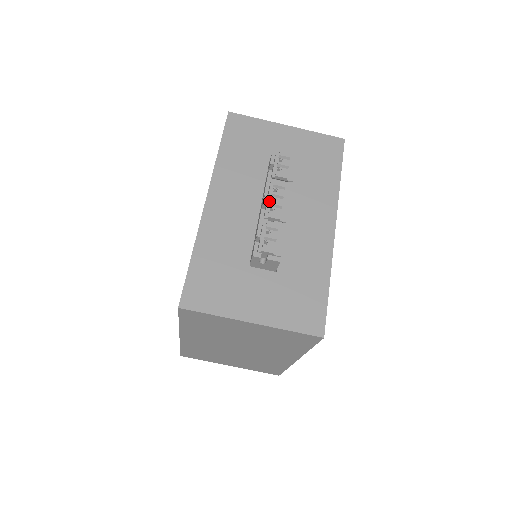
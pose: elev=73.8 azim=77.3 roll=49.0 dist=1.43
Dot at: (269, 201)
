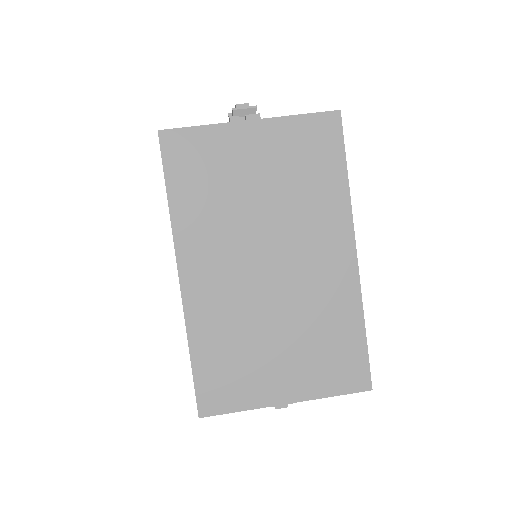
Dot at: occluded
